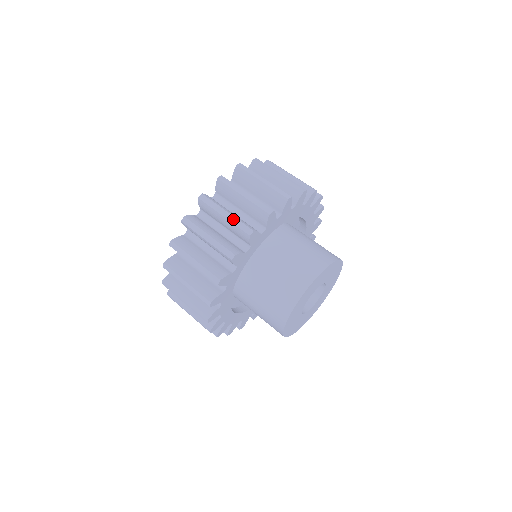
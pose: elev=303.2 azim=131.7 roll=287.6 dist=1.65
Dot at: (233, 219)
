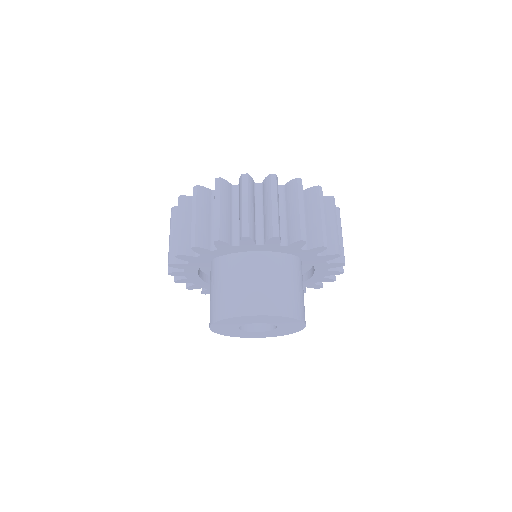
Dot at: (217, 217)
